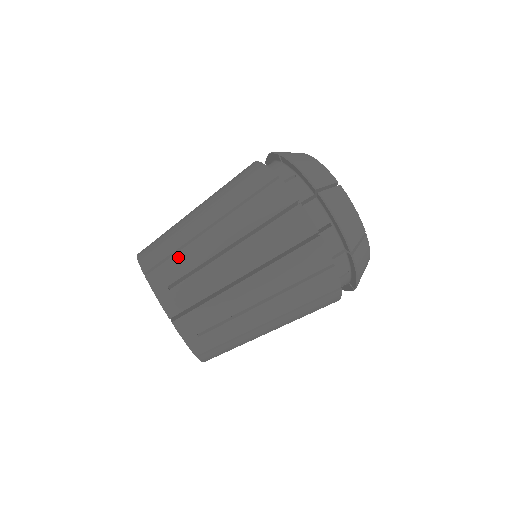
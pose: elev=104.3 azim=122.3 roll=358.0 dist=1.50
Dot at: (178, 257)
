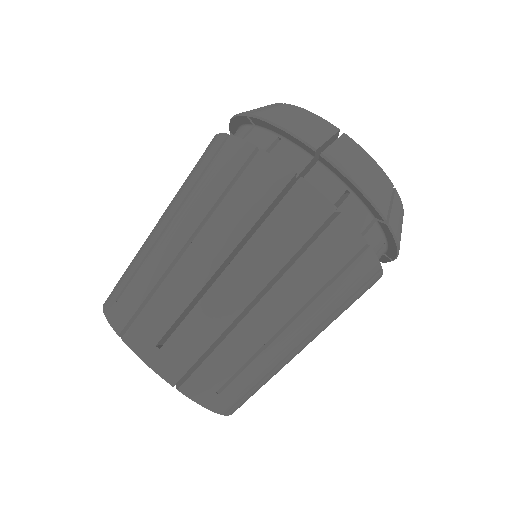
Dot at: (128, 267)
